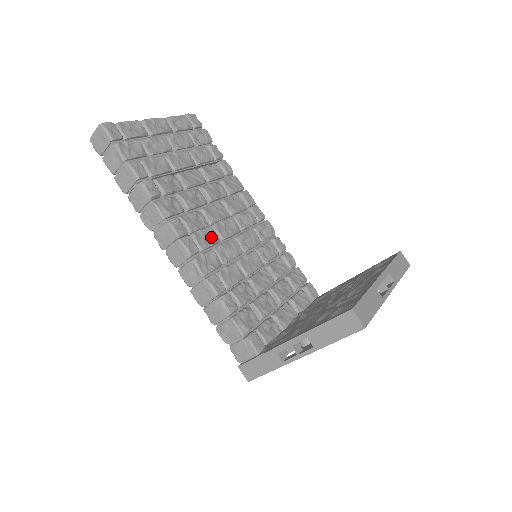
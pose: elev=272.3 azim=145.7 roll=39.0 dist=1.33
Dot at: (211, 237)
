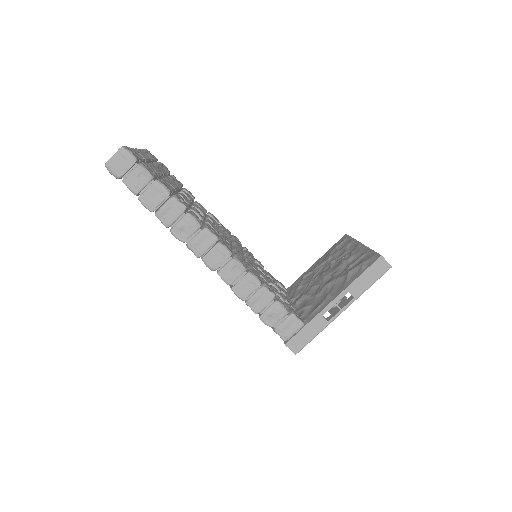
Dot at: (227, 243)
